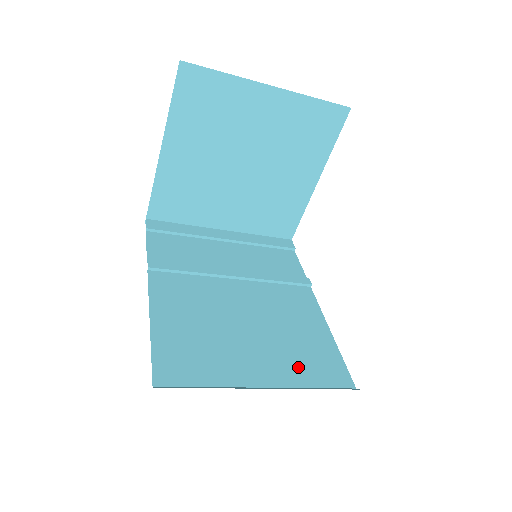
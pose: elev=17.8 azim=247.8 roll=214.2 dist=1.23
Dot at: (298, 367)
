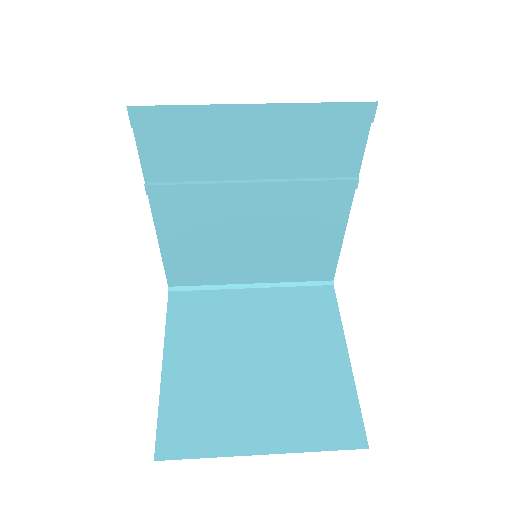
Dot at: (288, 270)
